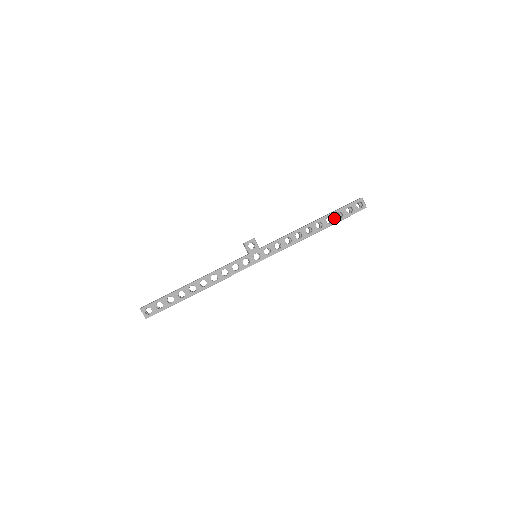
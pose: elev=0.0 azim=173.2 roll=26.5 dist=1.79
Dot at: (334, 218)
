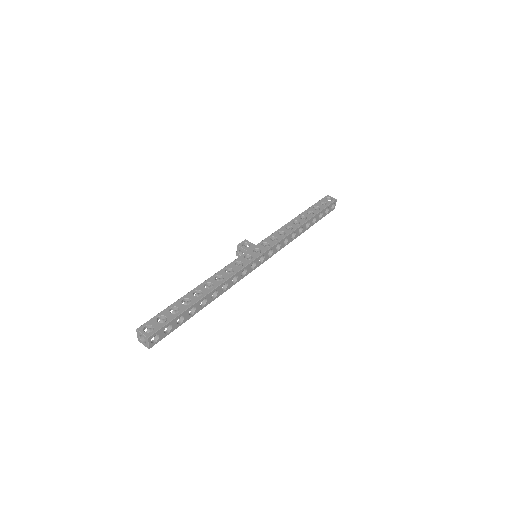
Dot at: (313, 211)
